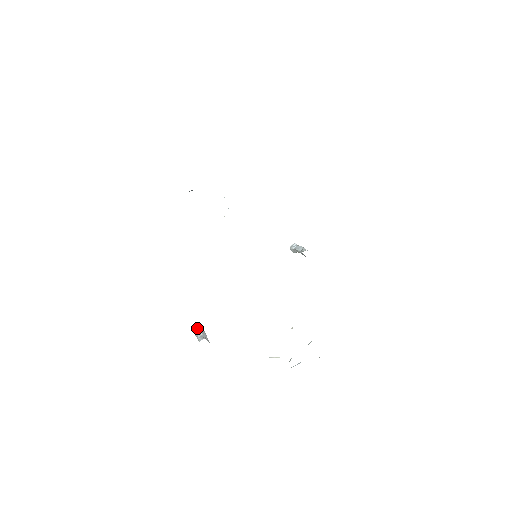
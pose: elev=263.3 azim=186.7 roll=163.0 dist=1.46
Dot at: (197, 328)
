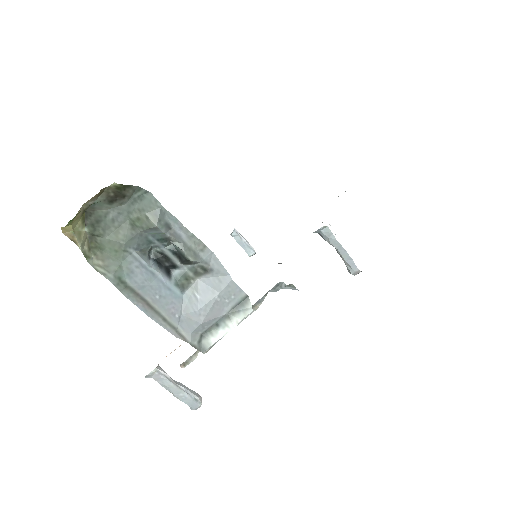
Dot at: occluded
